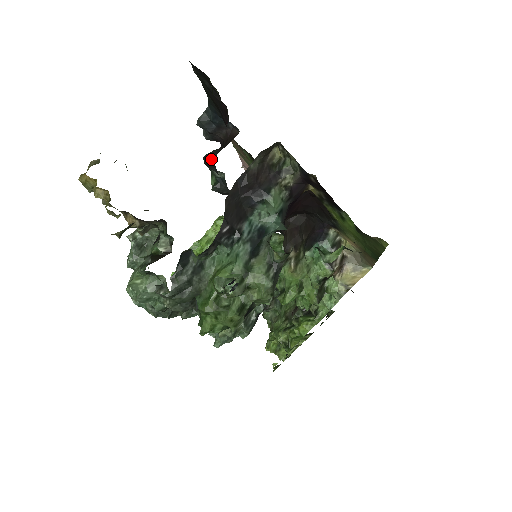
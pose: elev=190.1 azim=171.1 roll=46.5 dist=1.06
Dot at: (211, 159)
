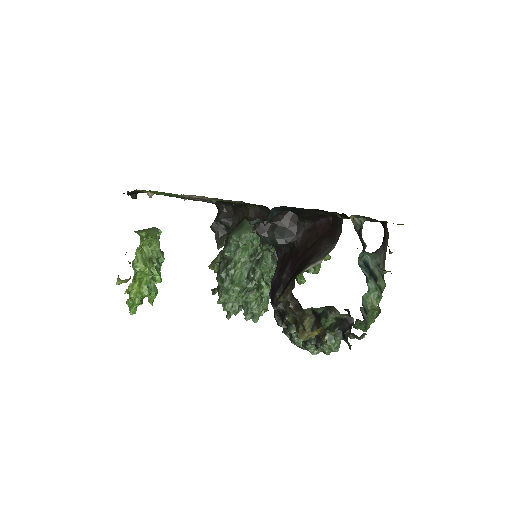
Dot at: (292, 243)
